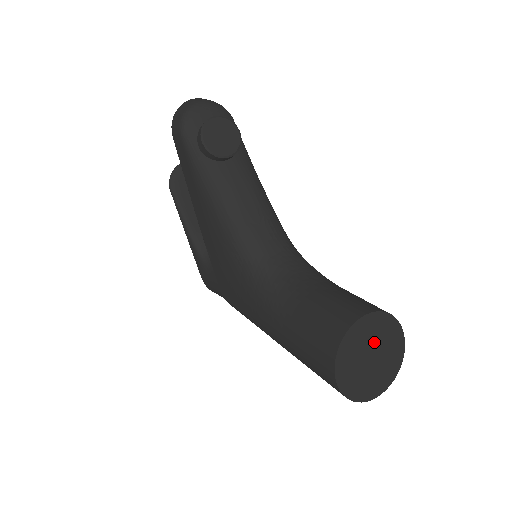
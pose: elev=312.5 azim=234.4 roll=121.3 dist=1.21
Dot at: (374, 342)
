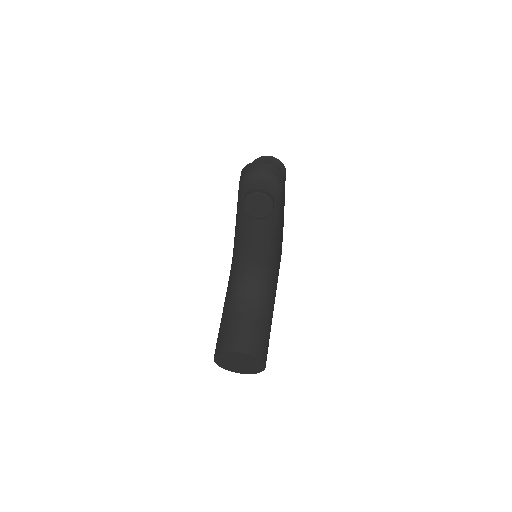
Dot at: (244, 361)
